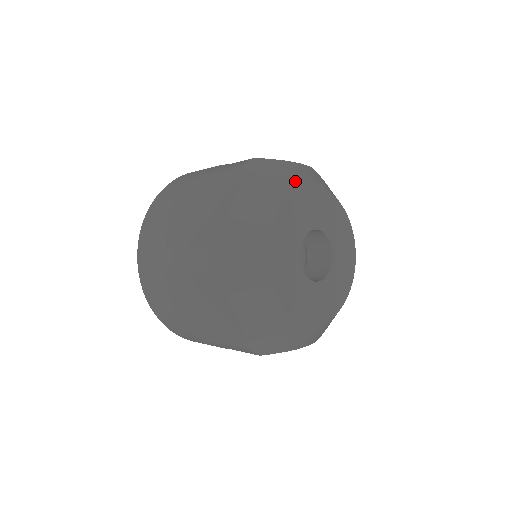
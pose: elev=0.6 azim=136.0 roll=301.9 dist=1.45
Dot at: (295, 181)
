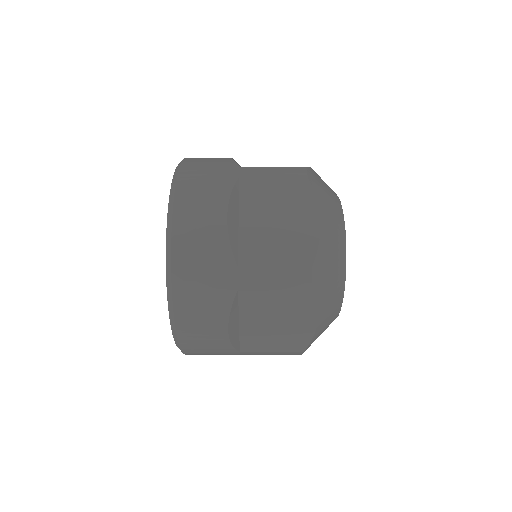
Dot at: occluded
